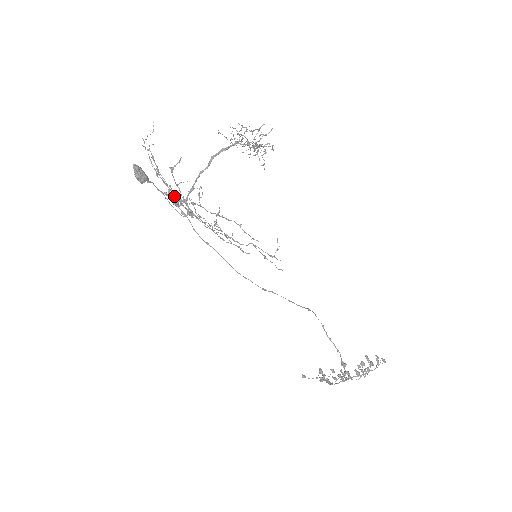
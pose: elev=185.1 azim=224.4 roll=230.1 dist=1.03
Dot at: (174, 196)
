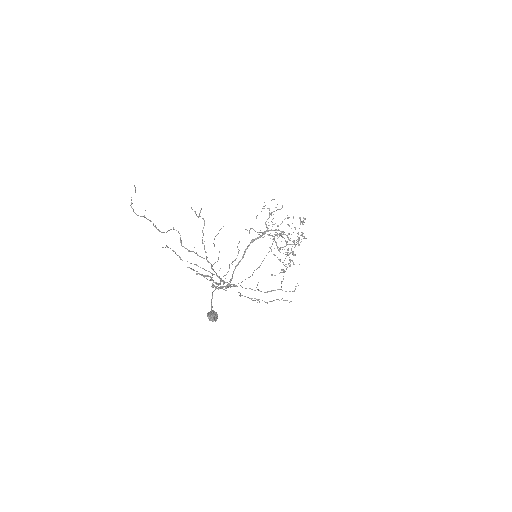
Dot at: (184, 247)
